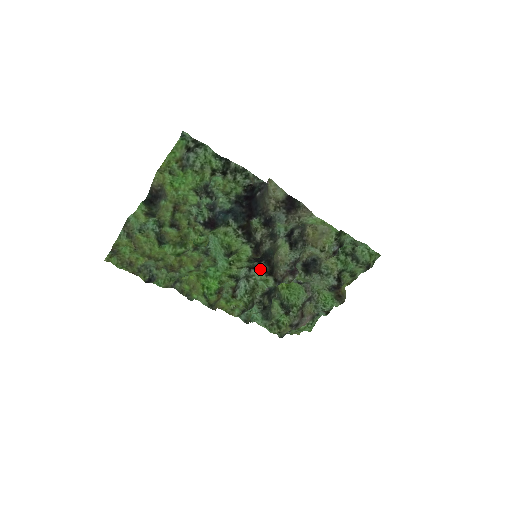
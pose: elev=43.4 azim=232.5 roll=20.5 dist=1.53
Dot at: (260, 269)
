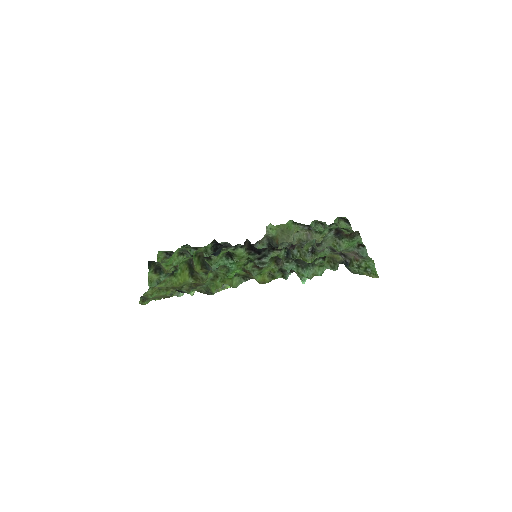
Dot at: (266, 256)
